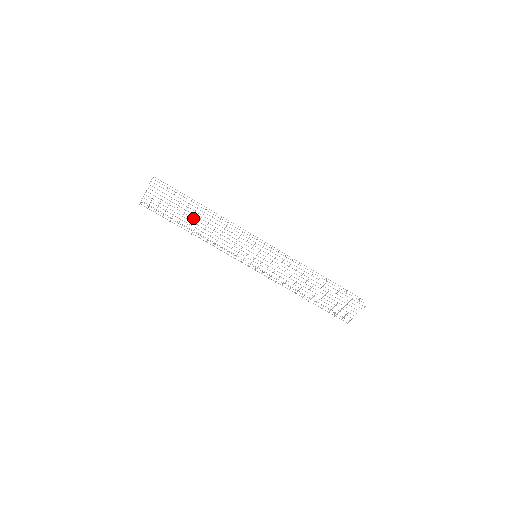
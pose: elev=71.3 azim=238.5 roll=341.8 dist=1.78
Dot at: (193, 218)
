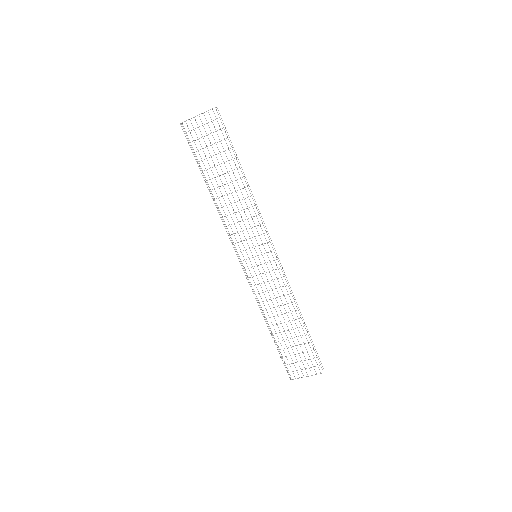
Dot at: occluded
